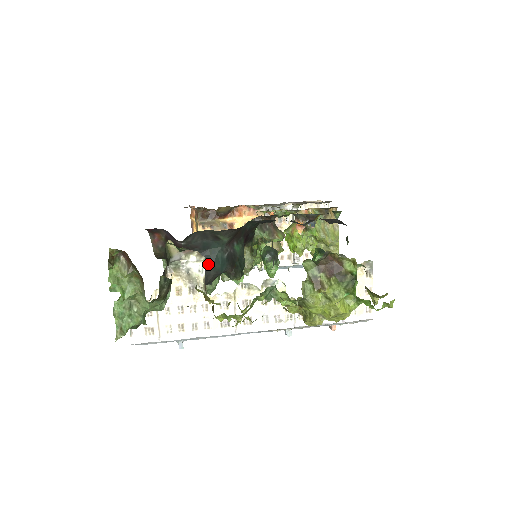
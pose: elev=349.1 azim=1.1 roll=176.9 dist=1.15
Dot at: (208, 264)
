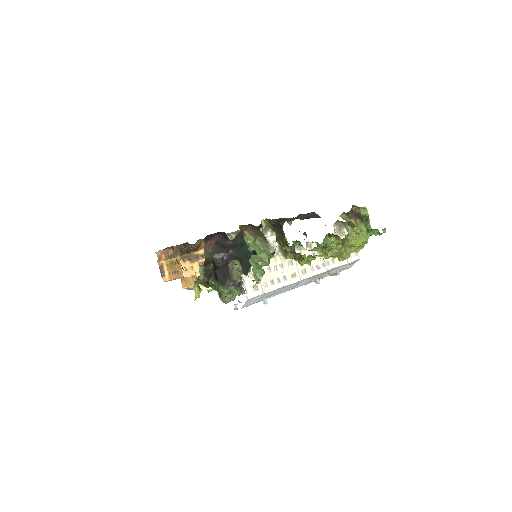
Dot at: (247, 256)
